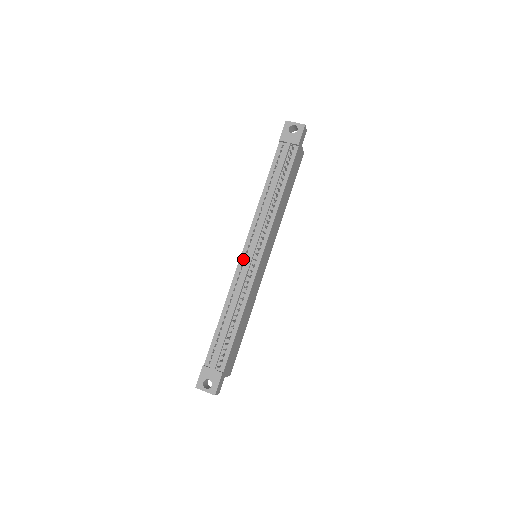
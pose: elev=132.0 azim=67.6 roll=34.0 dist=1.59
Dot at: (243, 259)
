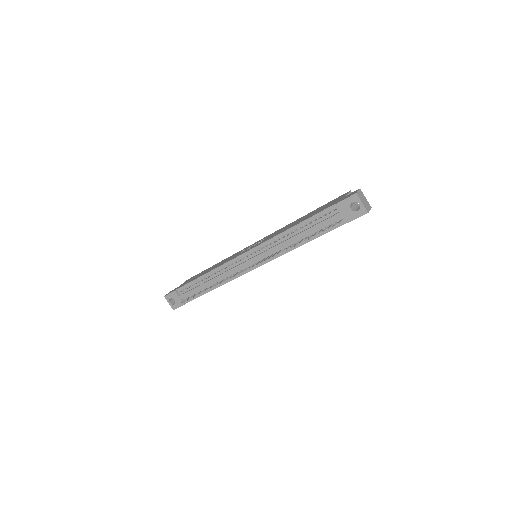
Dot at: (241, 258)
